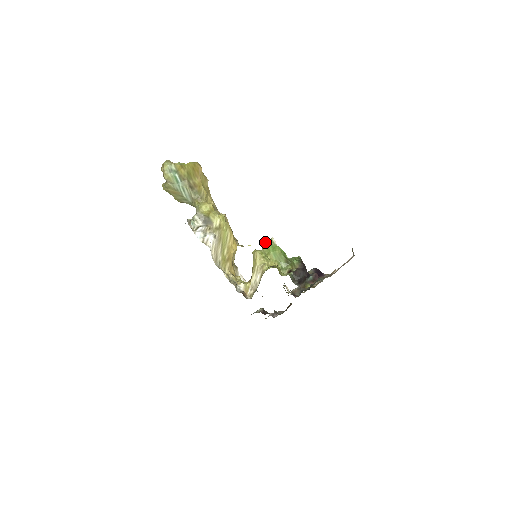
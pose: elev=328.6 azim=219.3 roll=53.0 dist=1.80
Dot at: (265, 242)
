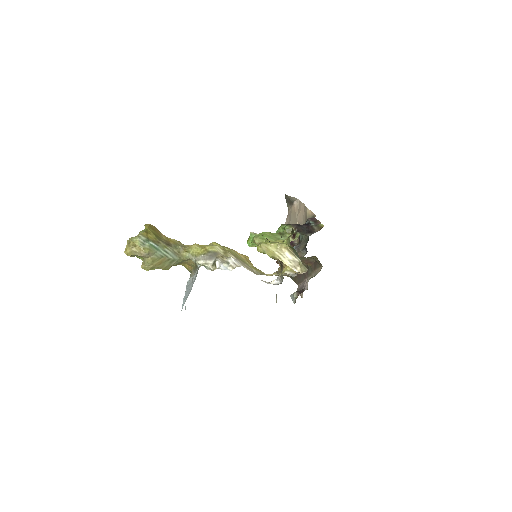
Dot at: (249, 241)
